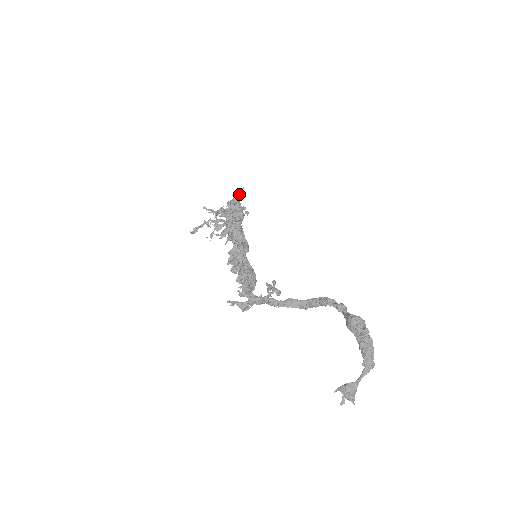
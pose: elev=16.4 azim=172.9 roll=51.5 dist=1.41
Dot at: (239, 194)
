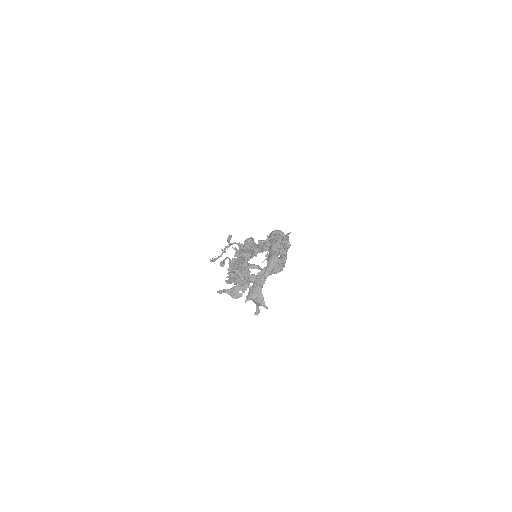
Dot at: occluded
